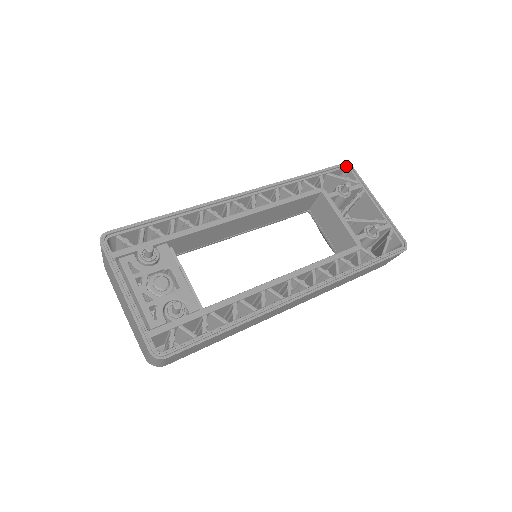
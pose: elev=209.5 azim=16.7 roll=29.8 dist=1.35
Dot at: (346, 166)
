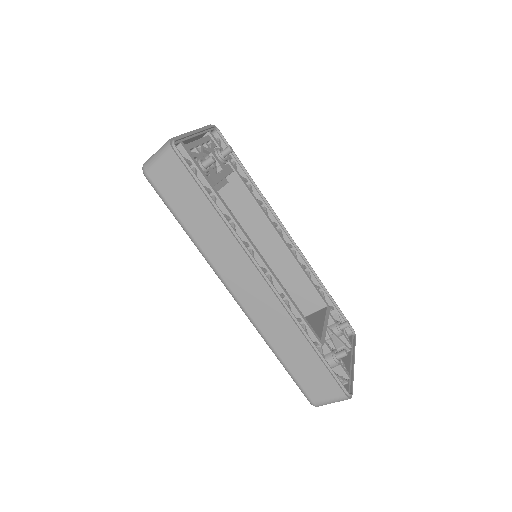
Dot at: (352, 331)
